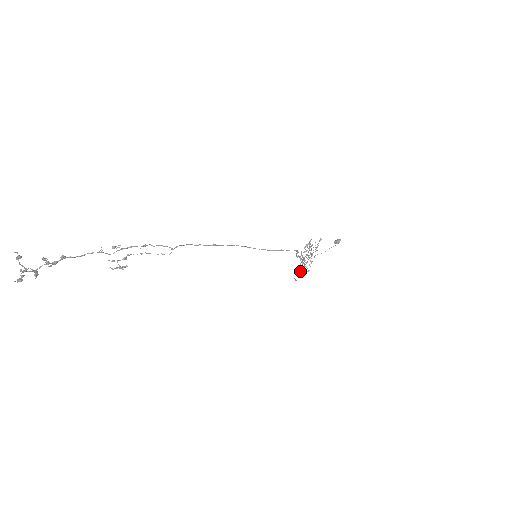
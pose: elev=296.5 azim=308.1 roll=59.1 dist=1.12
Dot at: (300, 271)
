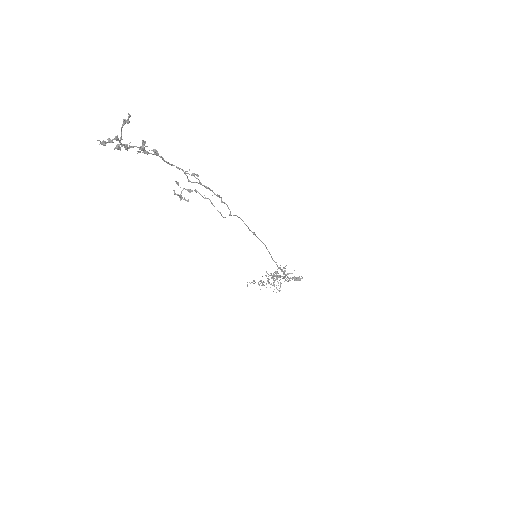
Dot at: (259, 284)
